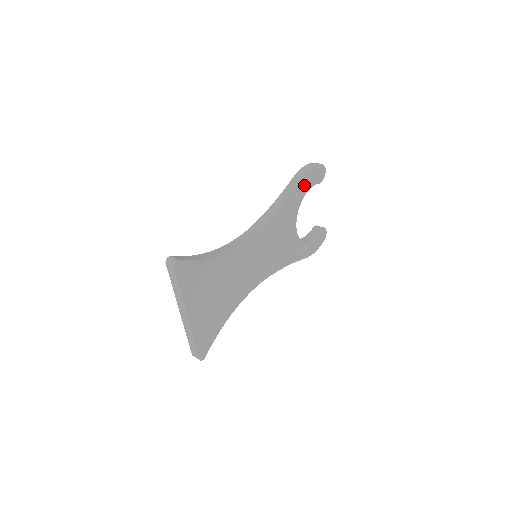
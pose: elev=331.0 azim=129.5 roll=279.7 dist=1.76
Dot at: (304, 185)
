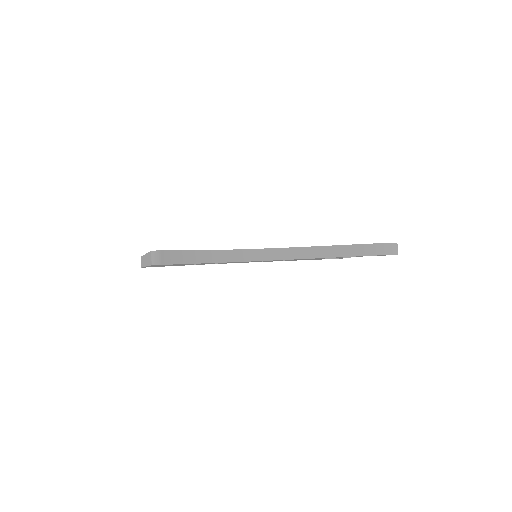
Dot at: occluded
